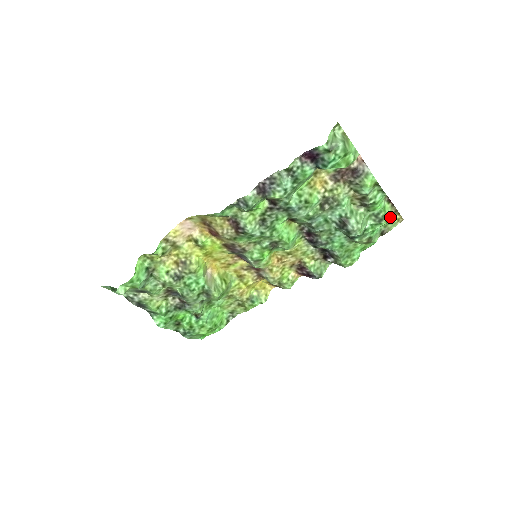
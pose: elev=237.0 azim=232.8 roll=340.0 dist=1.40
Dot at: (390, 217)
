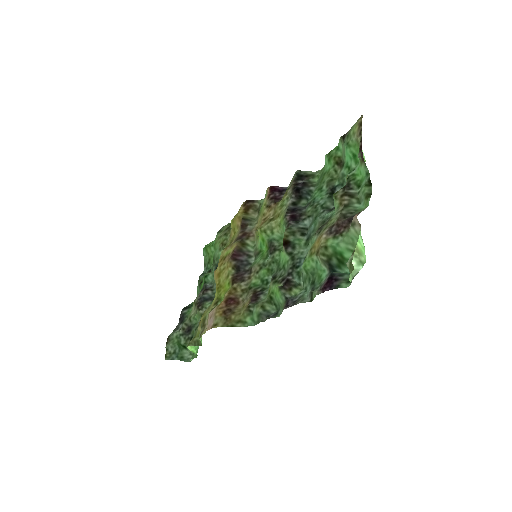
Dot at: (362, 150)
